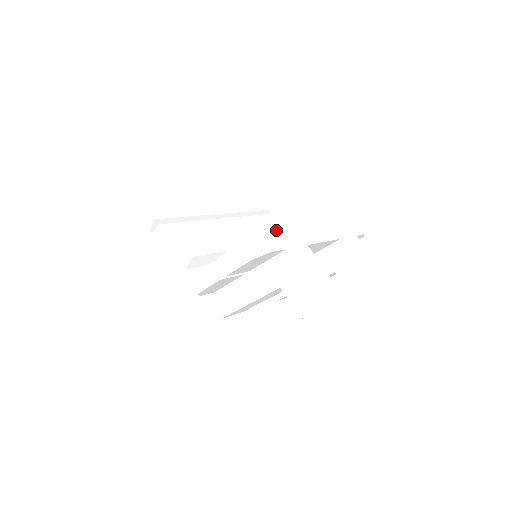
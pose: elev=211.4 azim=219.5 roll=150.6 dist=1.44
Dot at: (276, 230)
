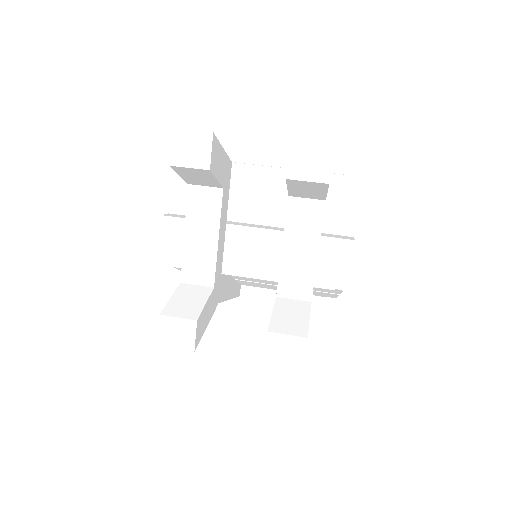
Dot at: occluded
